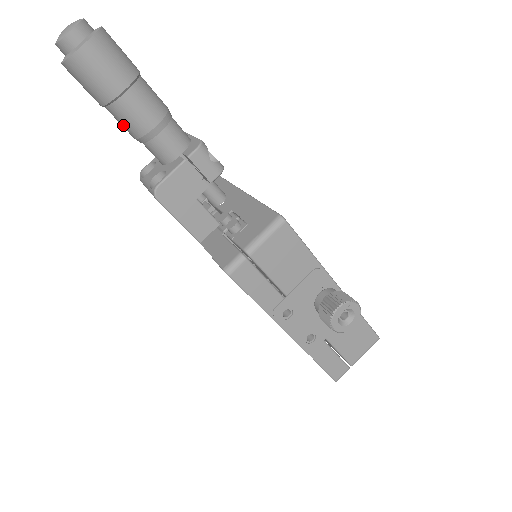
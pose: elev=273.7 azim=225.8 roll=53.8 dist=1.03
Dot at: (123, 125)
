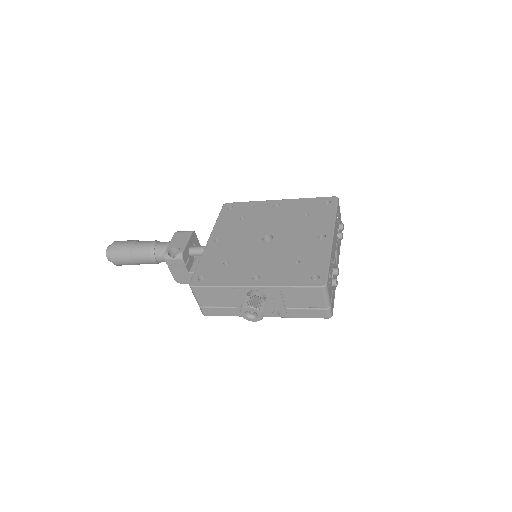
Dot at: occluded
